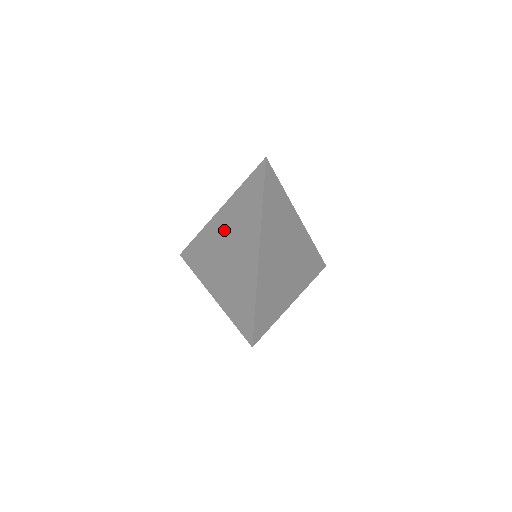
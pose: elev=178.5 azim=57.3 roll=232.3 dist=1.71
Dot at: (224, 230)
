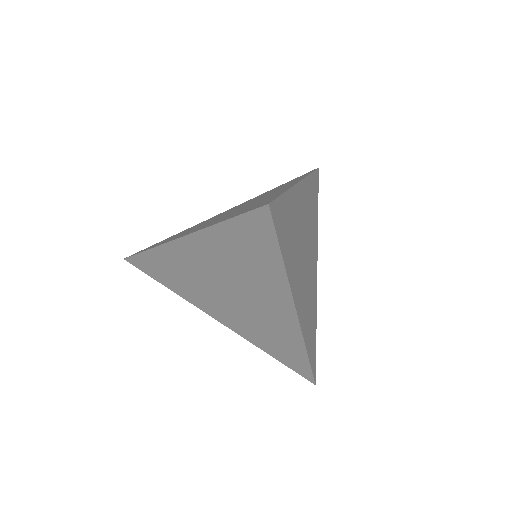
Dot at: (208, 267)
